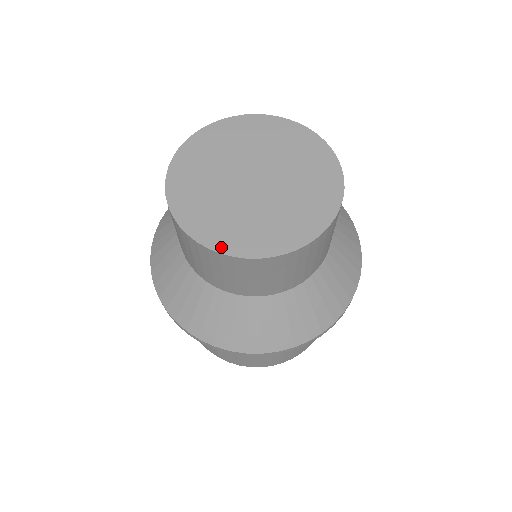
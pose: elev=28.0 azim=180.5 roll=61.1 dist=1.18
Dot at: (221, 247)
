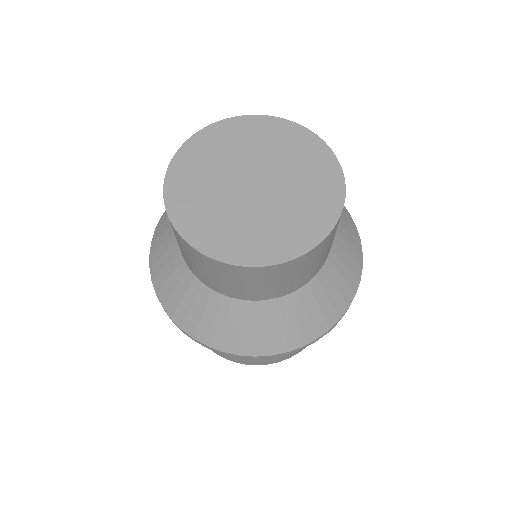
Dot at: (170, 196)
